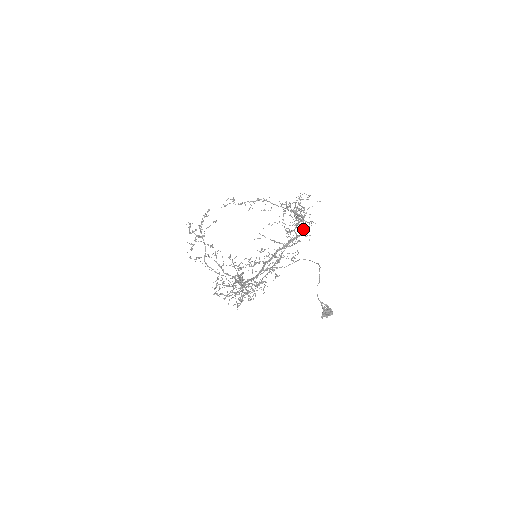
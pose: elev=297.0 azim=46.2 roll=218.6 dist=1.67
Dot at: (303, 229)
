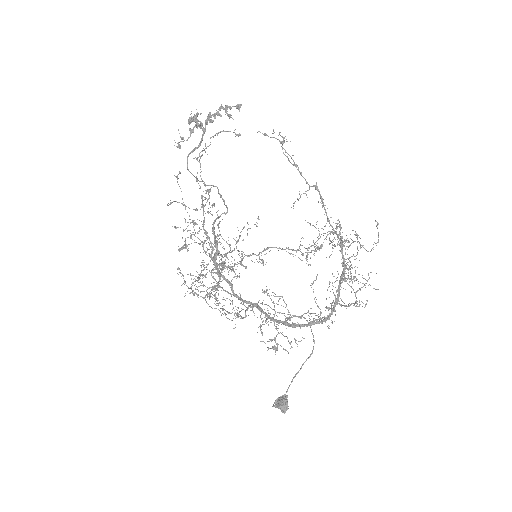
Dot at: (332, 311)
